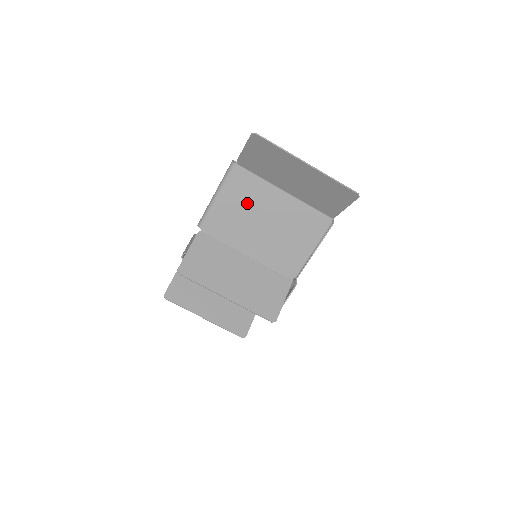
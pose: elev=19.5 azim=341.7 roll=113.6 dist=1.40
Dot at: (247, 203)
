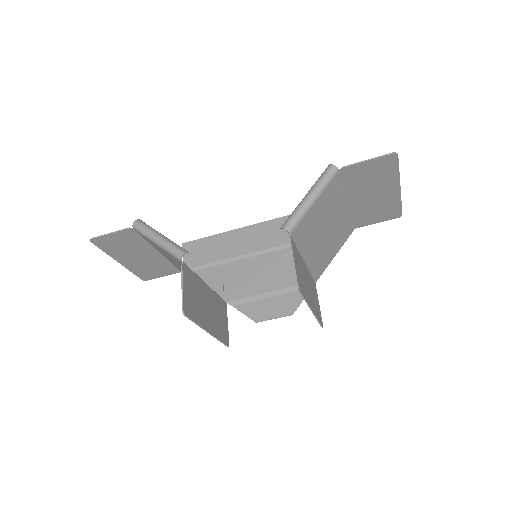
Dot at: (327, 210)
